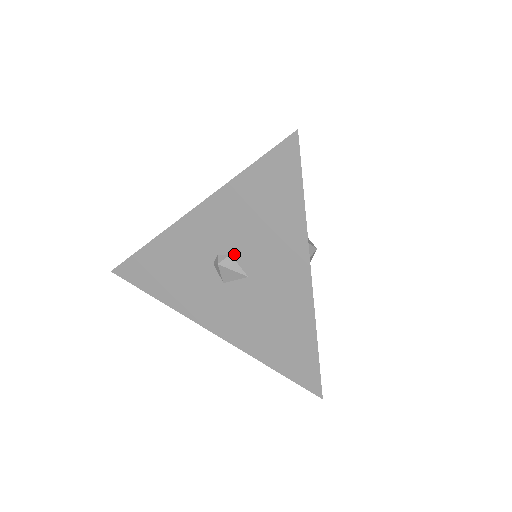
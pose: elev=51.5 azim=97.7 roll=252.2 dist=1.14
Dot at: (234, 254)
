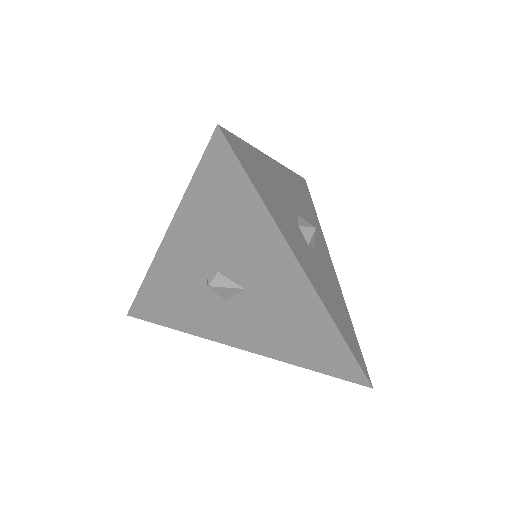
Dot at: (221, 271)
